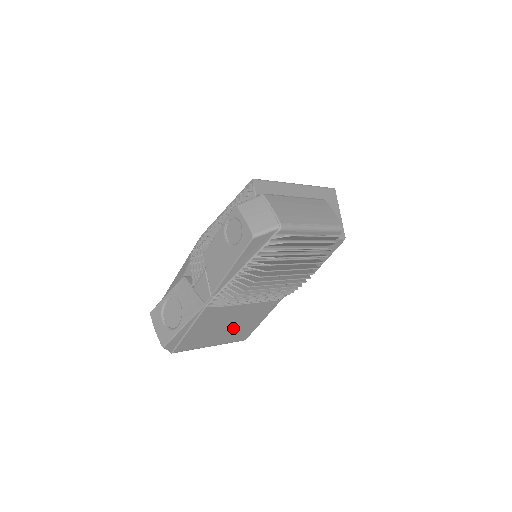
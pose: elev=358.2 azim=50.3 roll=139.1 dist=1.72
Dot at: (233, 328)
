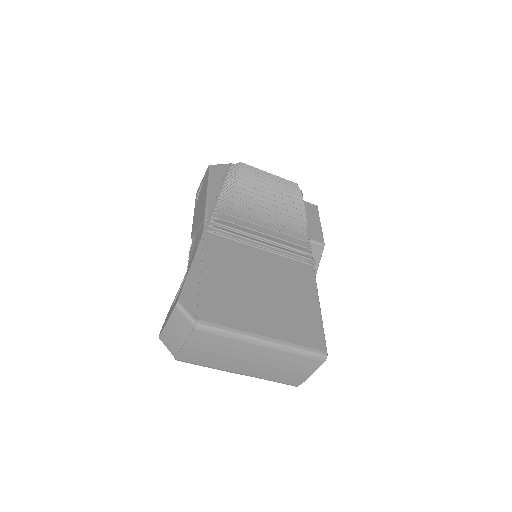
Dot at: (277, 303)
